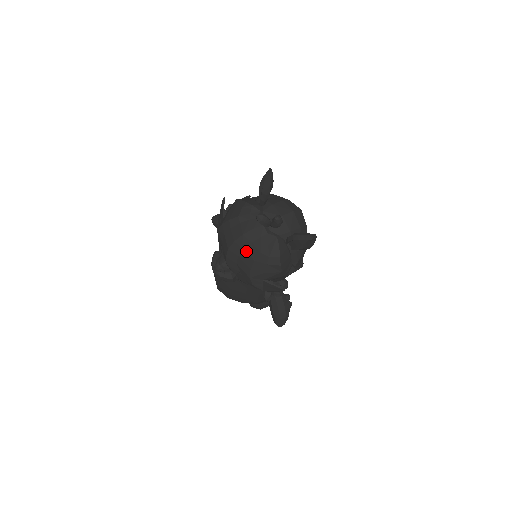
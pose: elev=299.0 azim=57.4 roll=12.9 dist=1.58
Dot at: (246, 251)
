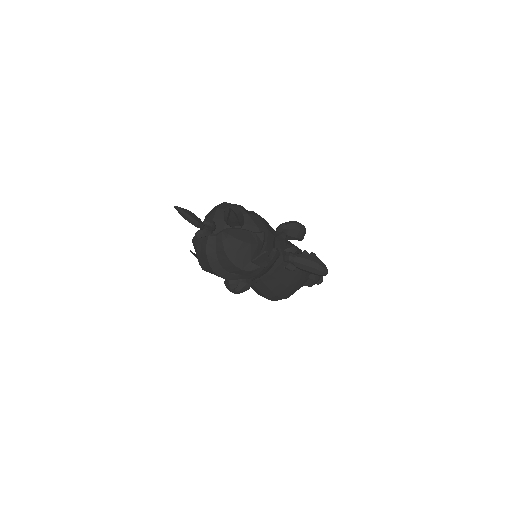
Dot at: (220, 260)
